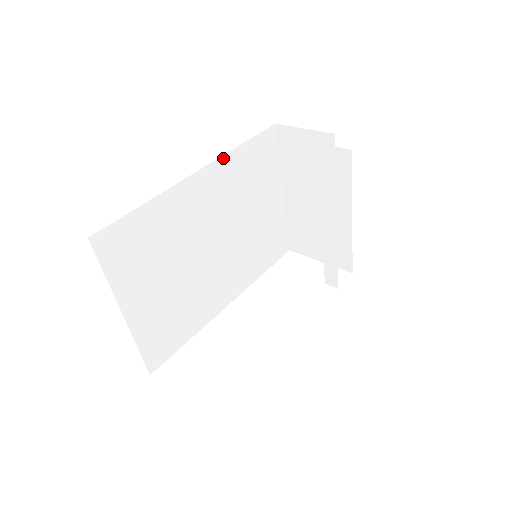
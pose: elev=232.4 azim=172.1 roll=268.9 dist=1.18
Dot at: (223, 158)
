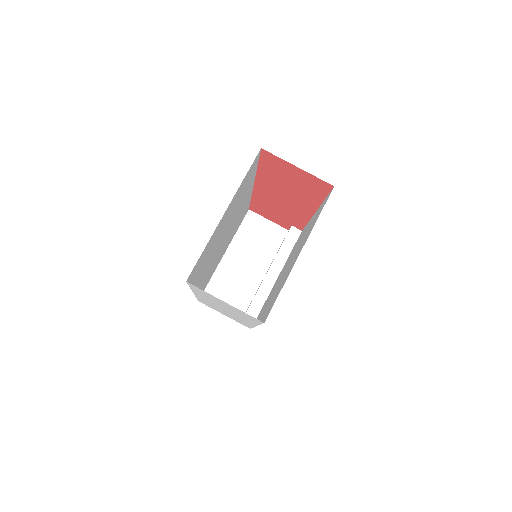
Dot at: (251, 194)
